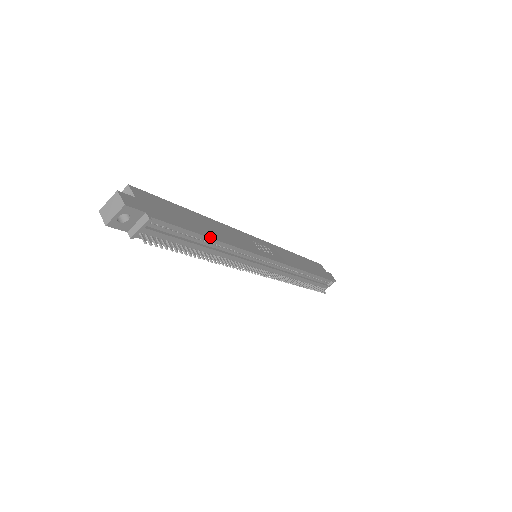
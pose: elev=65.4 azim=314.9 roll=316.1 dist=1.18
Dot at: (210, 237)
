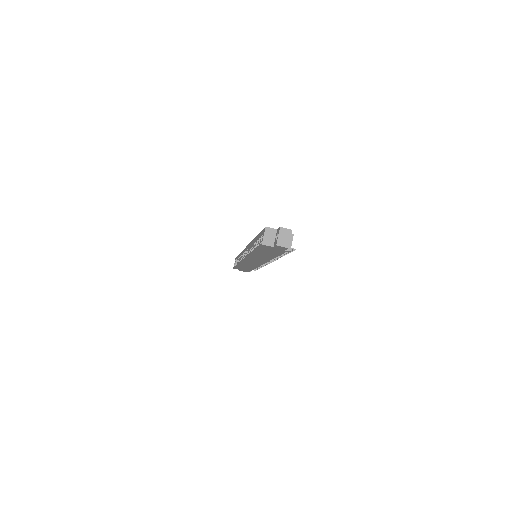
Dot at: occluded
